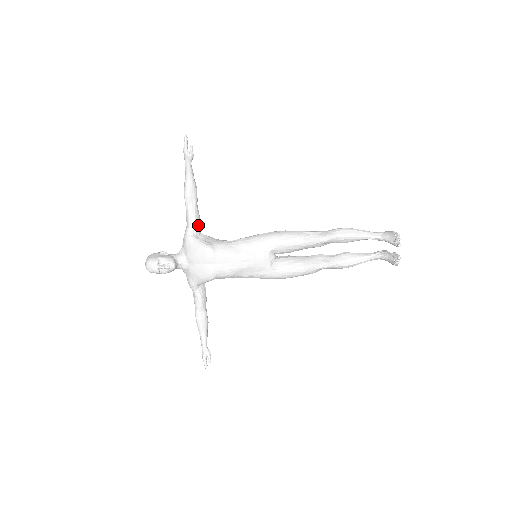
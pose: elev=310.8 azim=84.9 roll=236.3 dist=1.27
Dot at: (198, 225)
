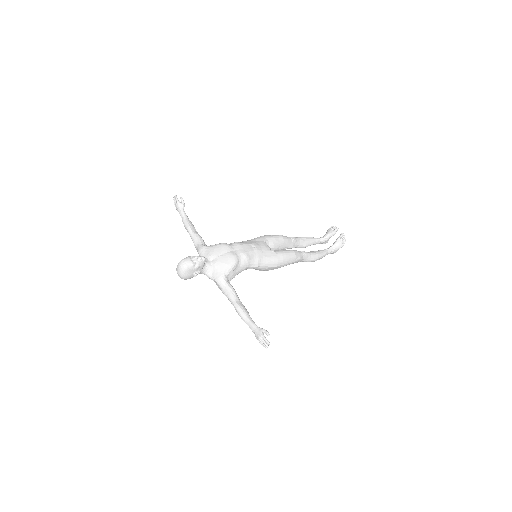
Dot at: (205, 244)
